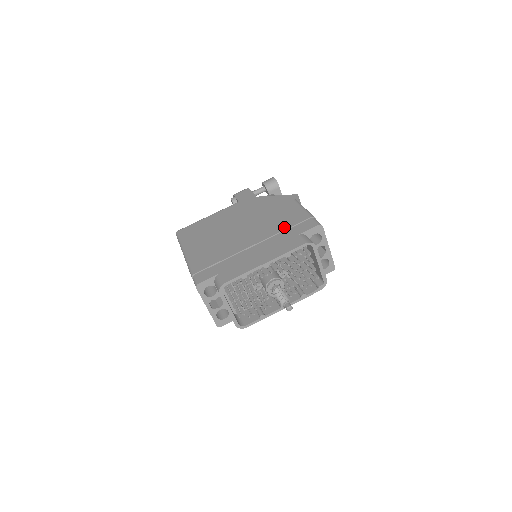
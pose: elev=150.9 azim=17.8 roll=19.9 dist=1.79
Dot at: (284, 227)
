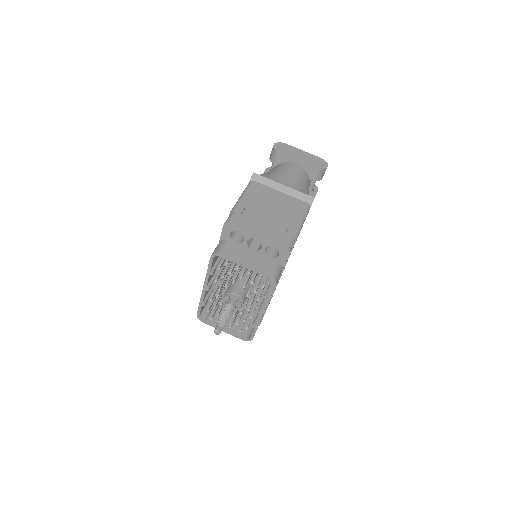
Dot at: occluded
